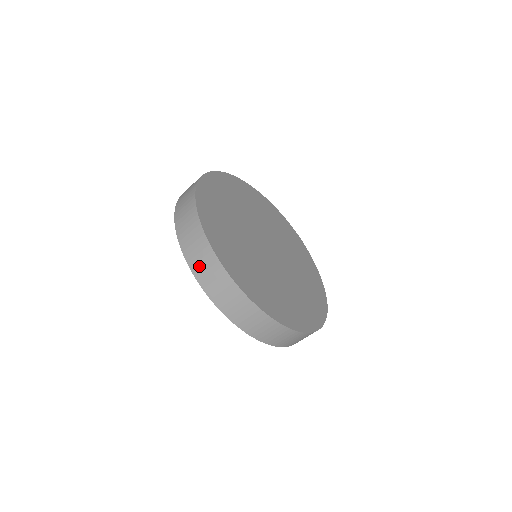
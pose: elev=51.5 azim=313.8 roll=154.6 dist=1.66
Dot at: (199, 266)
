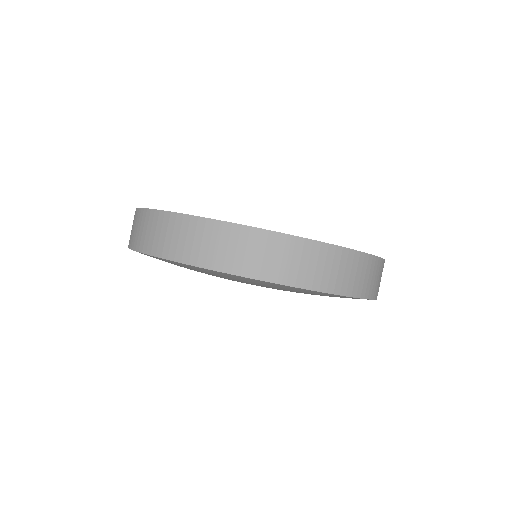
Dot at: occluded
